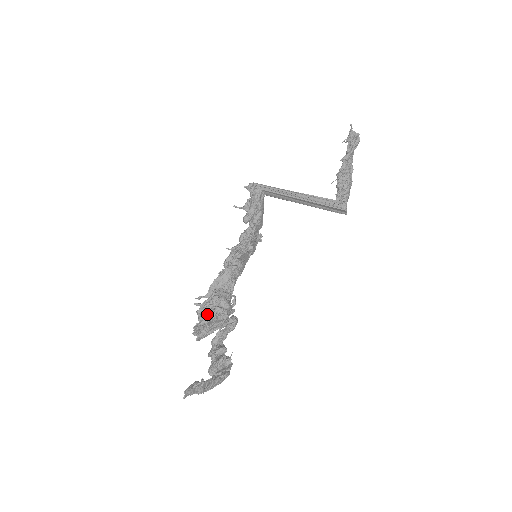
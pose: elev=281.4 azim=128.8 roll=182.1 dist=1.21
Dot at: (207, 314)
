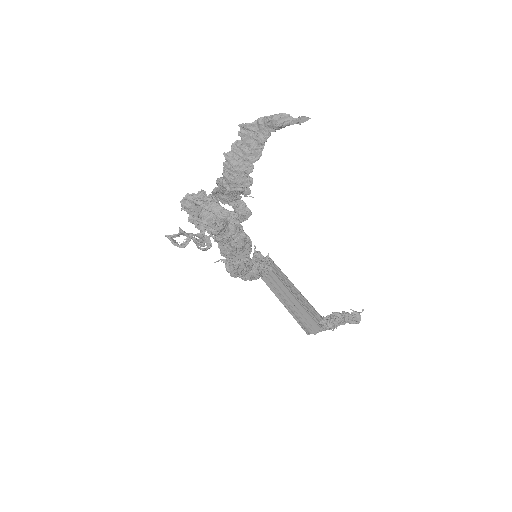
Dot at: (218, 201)
